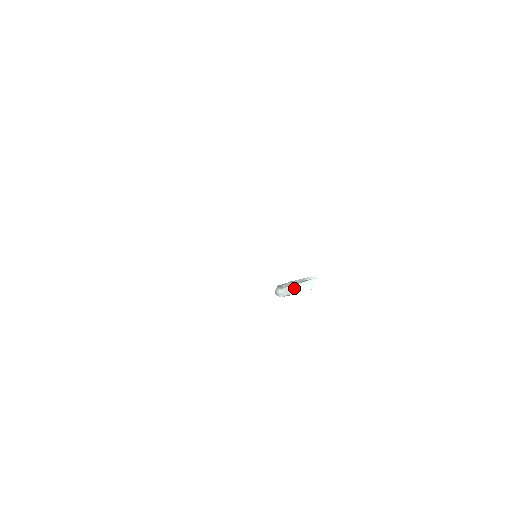
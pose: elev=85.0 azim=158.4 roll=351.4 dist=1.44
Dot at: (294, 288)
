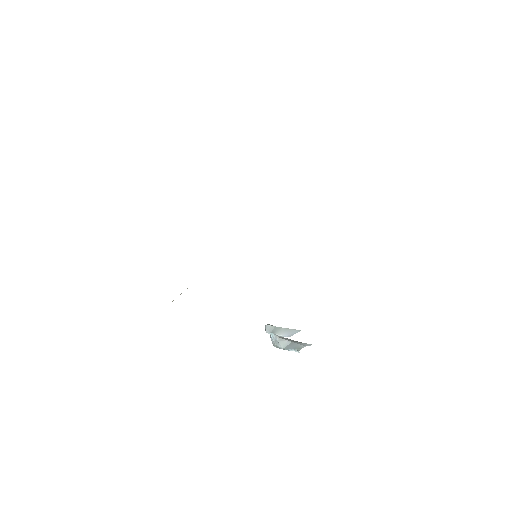
Dot at: (280, 329)
